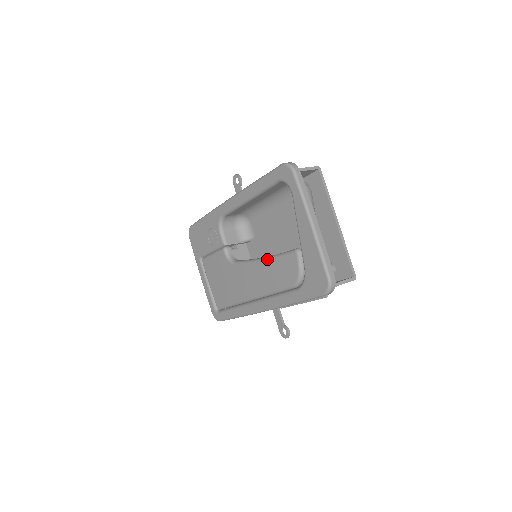
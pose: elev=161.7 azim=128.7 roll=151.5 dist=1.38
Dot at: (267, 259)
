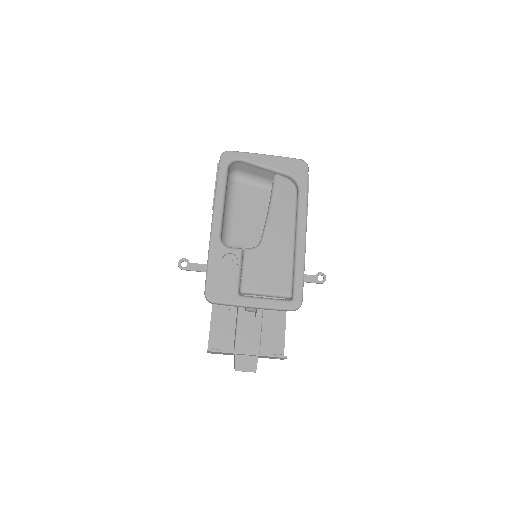
Dot at: (271, 202)
